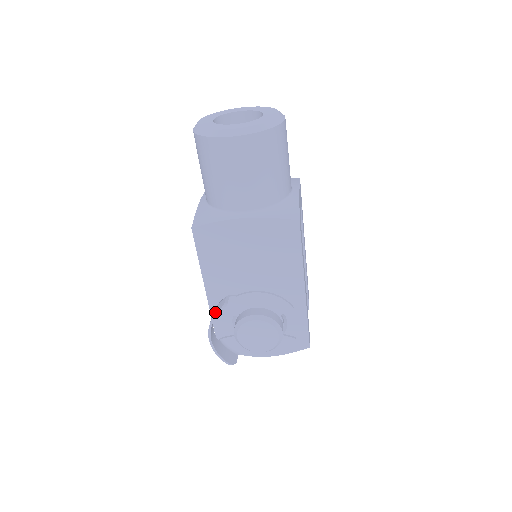
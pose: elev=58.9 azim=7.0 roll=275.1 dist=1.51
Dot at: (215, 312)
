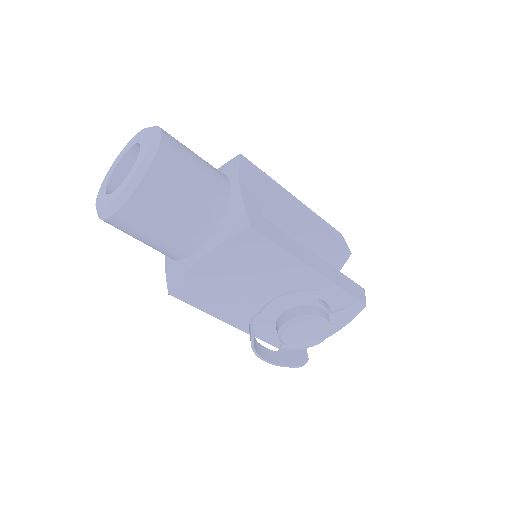
Dot at: occluded
